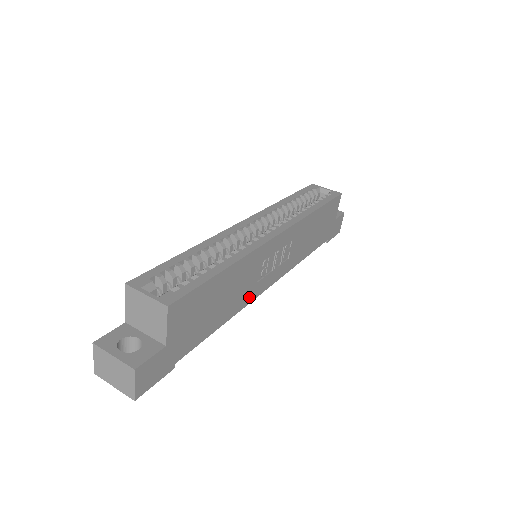
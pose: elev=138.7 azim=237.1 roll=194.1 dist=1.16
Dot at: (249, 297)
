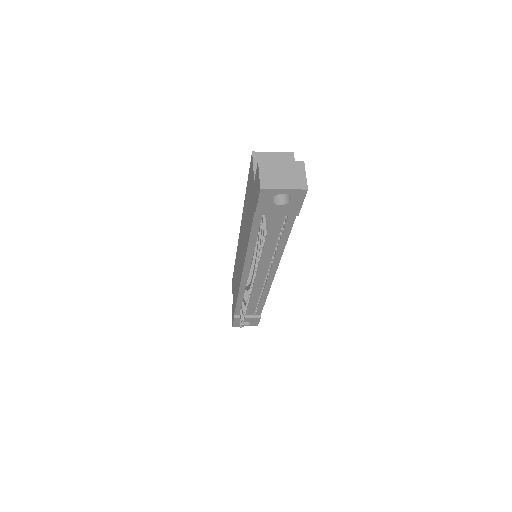
Dot at: occluded
